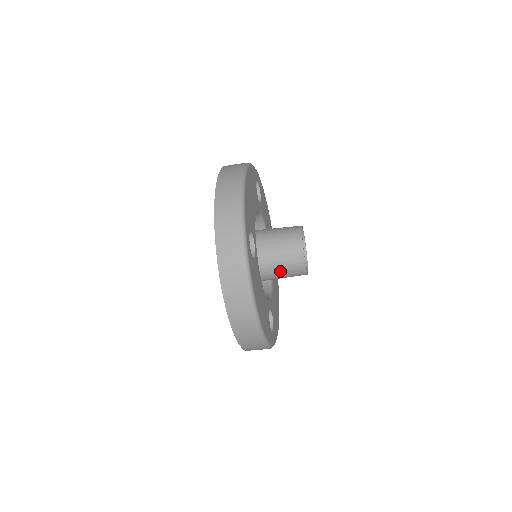
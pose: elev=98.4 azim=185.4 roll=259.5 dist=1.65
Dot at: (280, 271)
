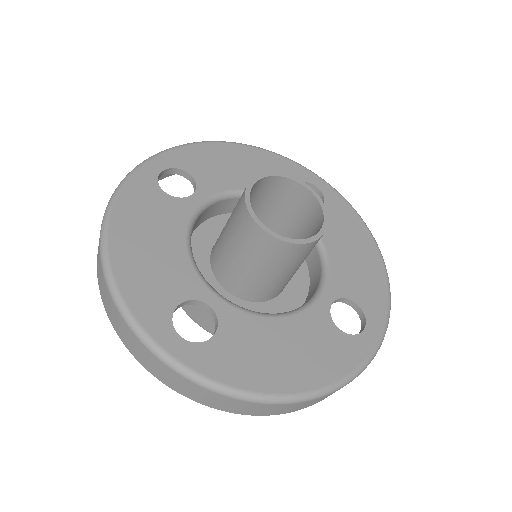
Dot at: (231, 236)
